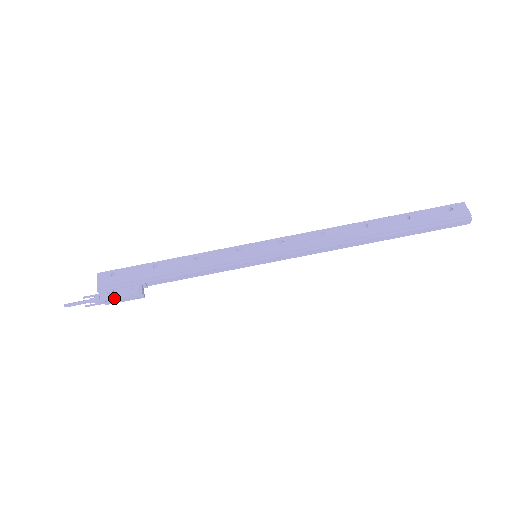
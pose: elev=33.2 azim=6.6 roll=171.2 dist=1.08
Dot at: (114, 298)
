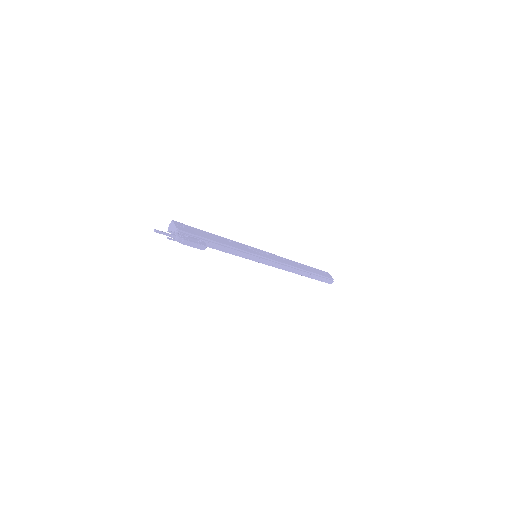
Dot at: (191, 241)
